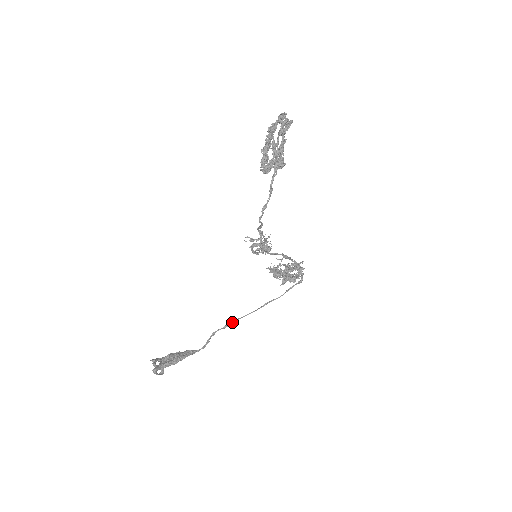
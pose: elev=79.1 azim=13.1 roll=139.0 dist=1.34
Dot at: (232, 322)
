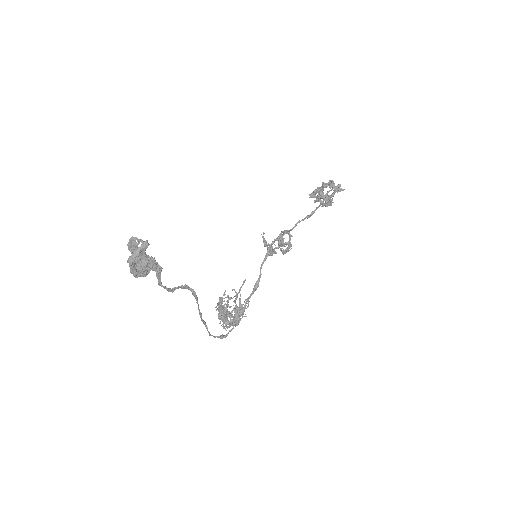
Dot at: (196, 297)
